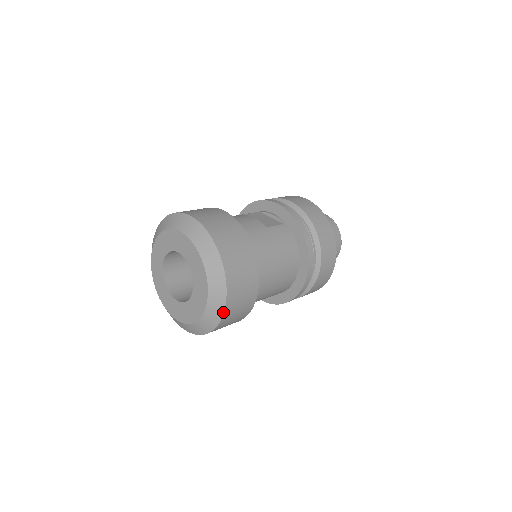
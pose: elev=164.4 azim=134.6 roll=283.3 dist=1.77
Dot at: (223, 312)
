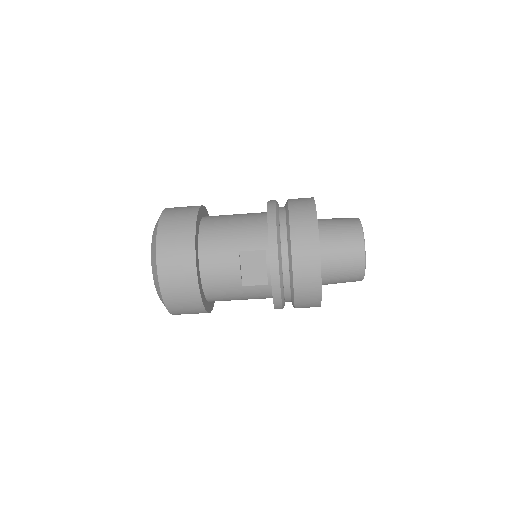
Dot at: (163, 212)
